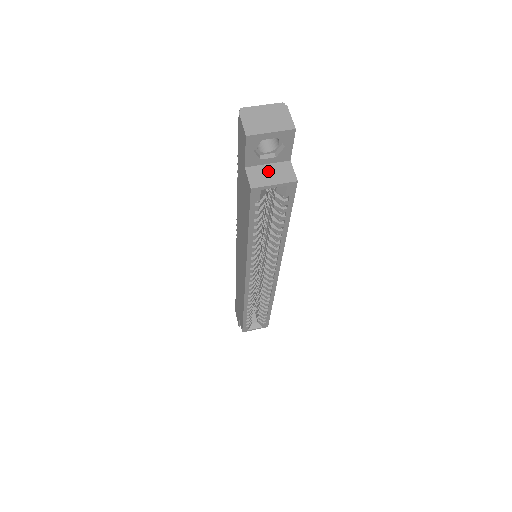
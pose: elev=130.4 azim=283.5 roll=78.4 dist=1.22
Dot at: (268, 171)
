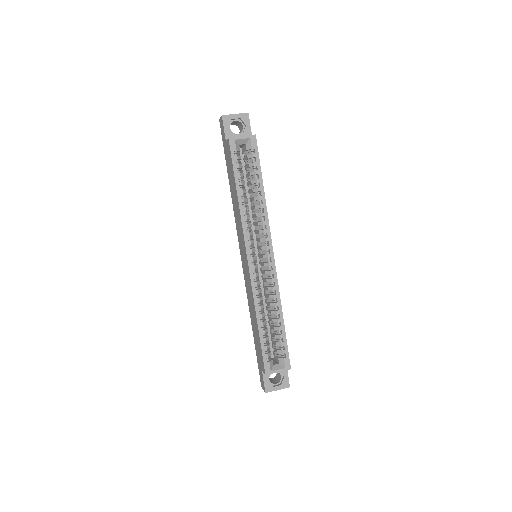
Dot at: occluded
